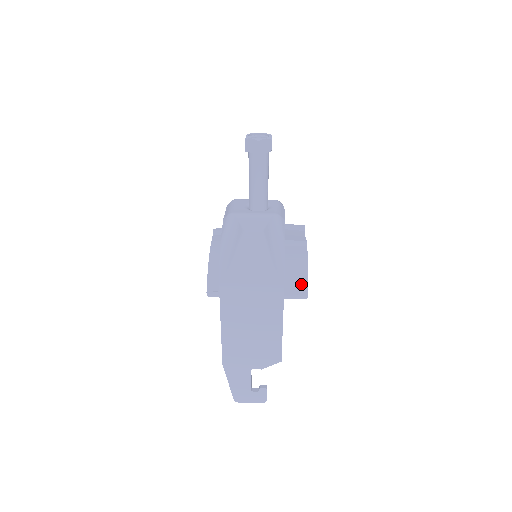
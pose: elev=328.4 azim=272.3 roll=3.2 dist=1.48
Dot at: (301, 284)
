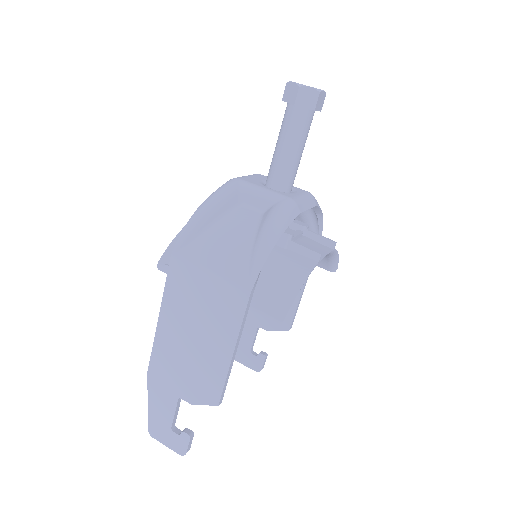
Dot at: (280, 303)
